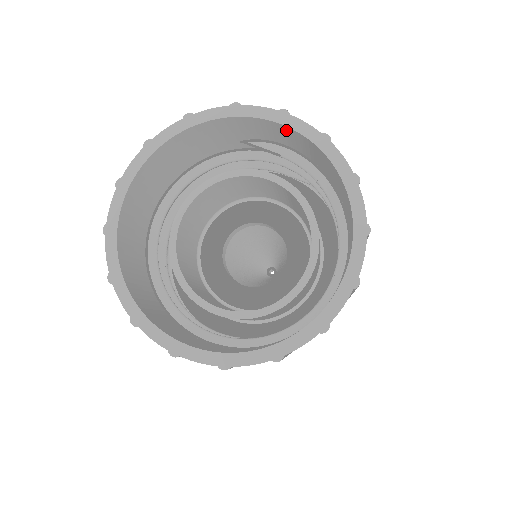
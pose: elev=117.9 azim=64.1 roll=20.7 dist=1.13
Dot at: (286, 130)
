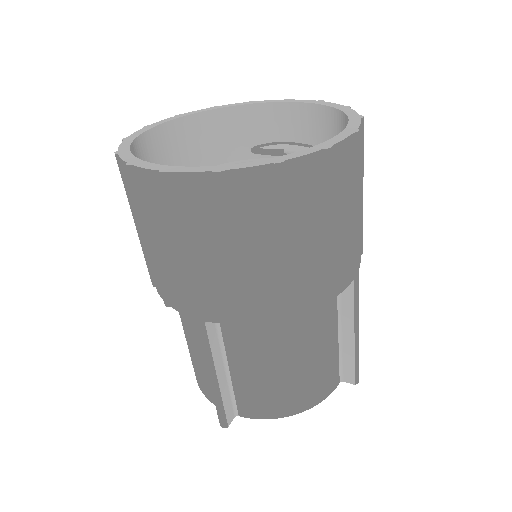
Dot at: (289, 110)
